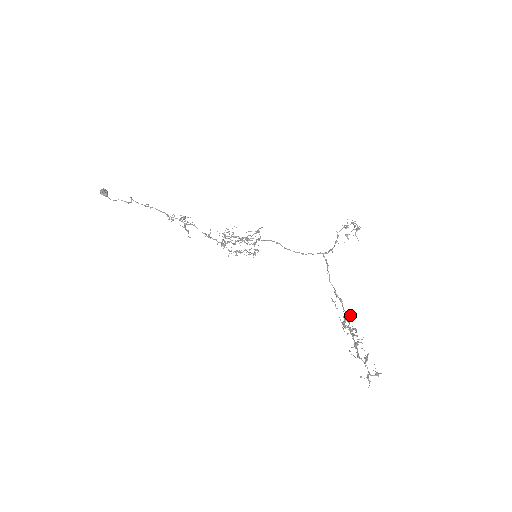
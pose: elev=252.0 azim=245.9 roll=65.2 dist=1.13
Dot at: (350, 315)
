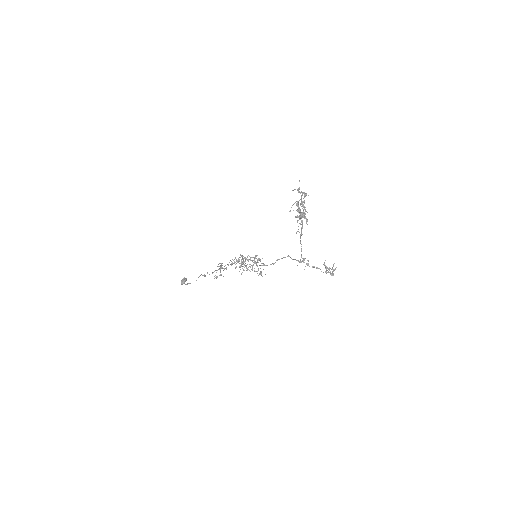
Dot at: occluded
